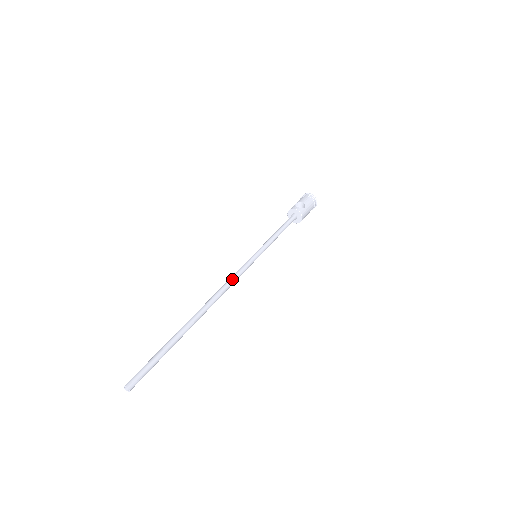
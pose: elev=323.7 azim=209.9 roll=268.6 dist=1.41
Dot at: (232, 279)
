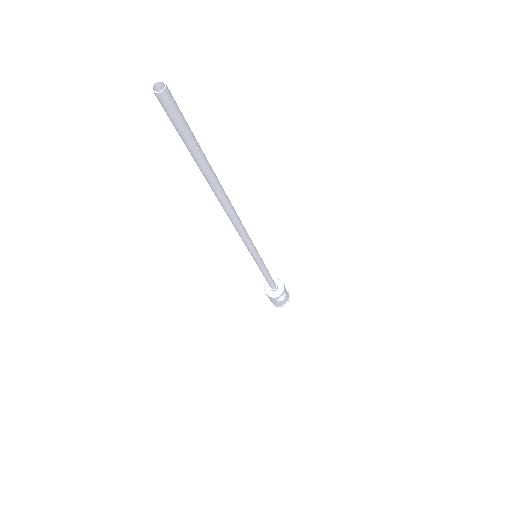
Dot at: occluded
